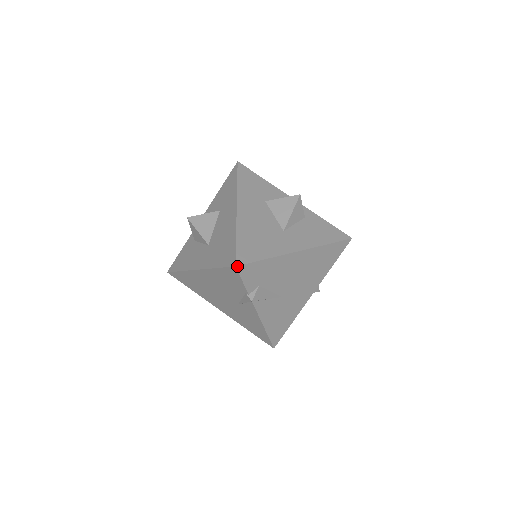
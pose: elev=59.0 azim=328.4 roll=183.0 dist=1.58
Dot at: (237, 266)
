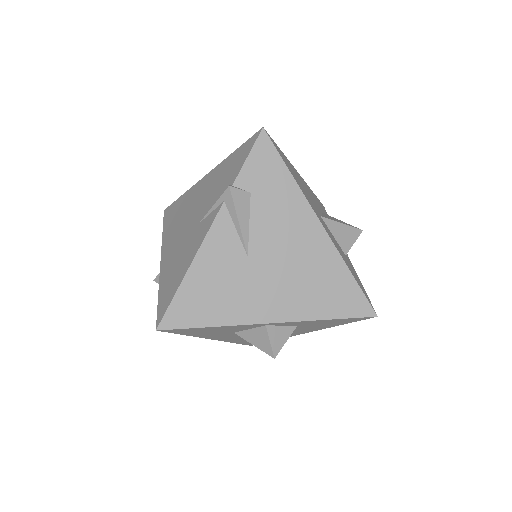
Dot at: (264, 130)
